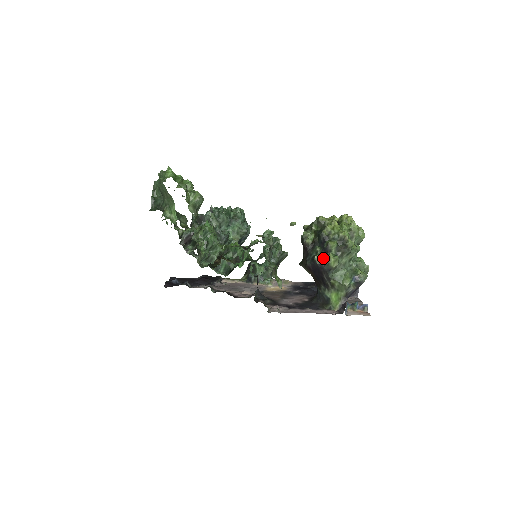
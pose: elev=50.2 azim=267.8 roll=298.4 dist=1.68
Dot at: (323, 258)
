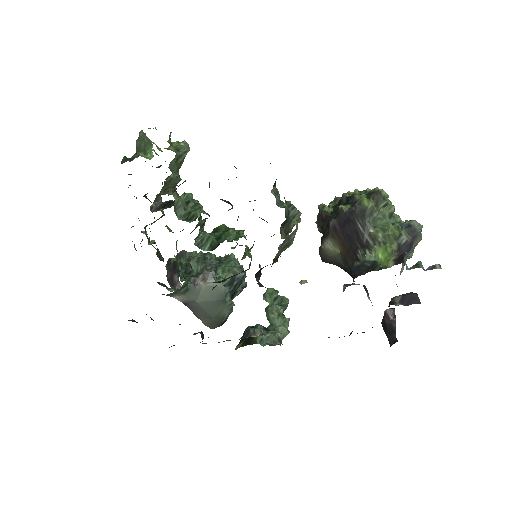
Dot at: (351, 206)
